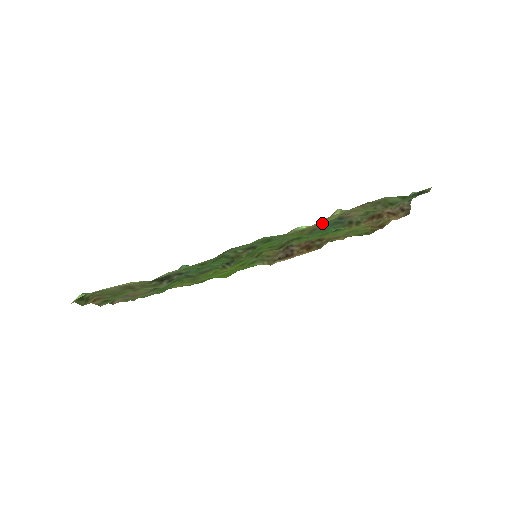
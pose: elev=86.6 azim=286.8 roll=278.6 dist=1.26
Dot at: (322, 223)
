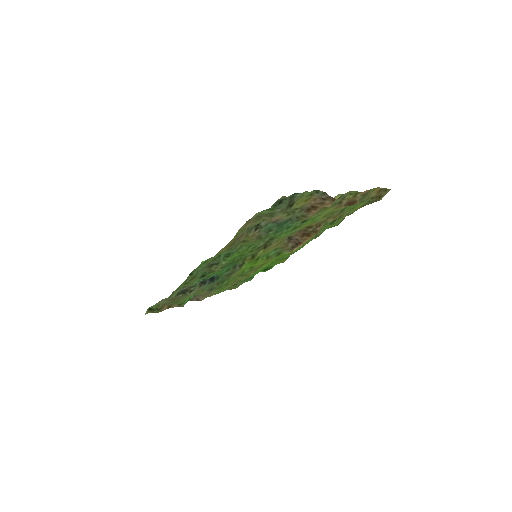
Dot at: (249, 235)
